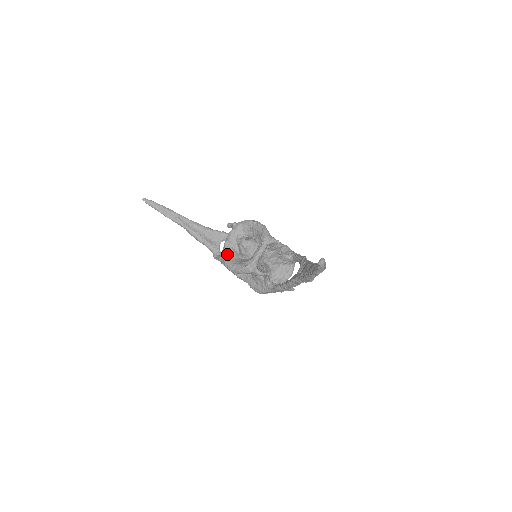
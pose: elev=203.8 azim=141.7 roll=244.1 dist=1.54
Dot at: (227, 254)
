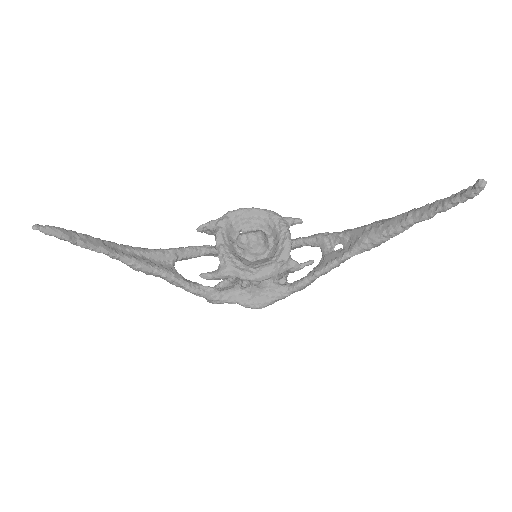
Dot at: (234, 262)
